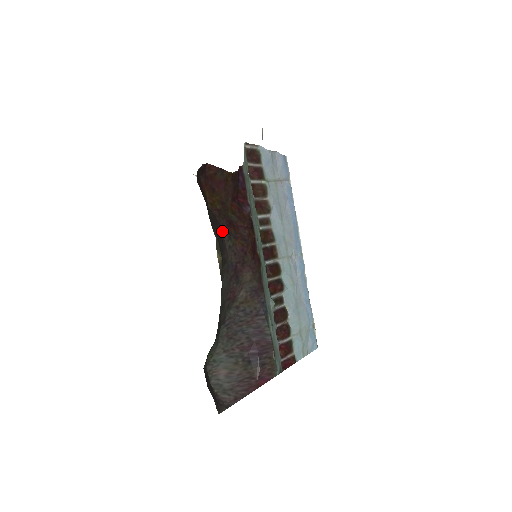
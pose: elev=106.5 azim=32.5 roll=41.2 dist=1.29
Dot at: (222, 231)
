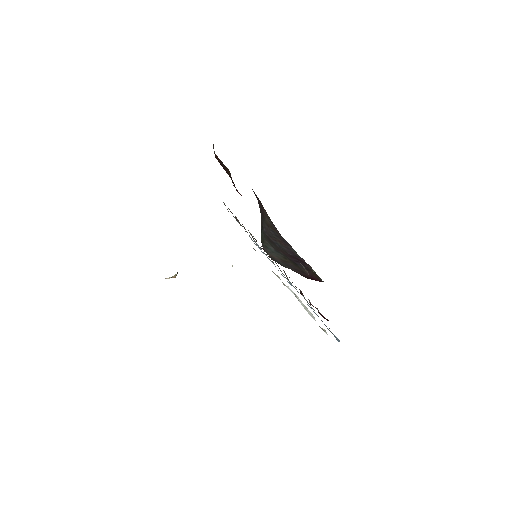
Dot at: occluded
